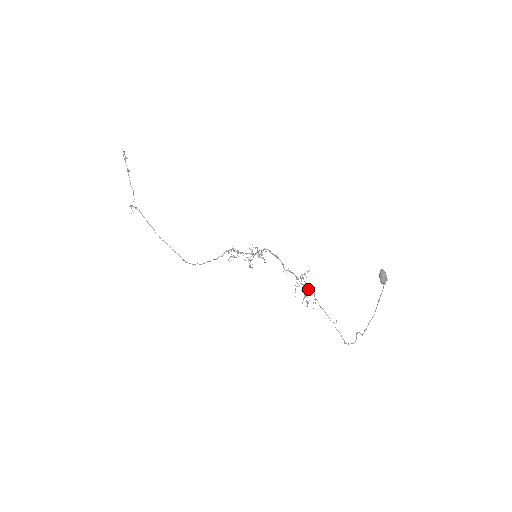
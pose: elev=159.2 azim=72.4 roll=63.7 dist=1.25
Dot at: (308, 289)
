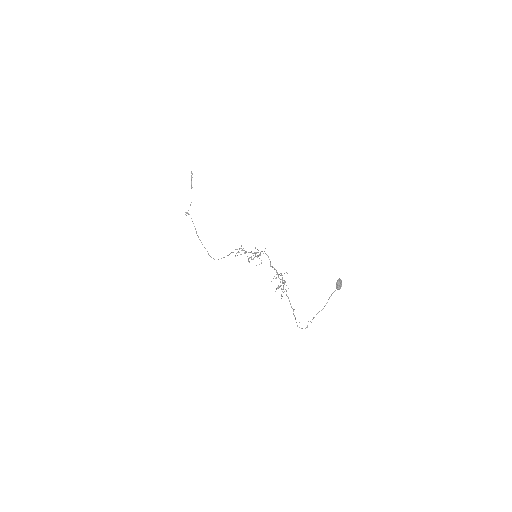
Dot at: (284, 284)
